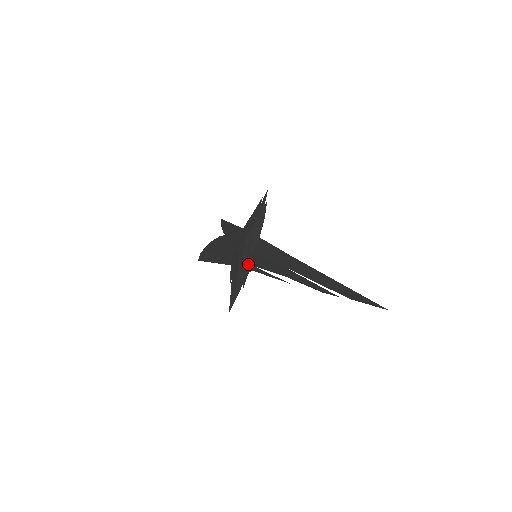
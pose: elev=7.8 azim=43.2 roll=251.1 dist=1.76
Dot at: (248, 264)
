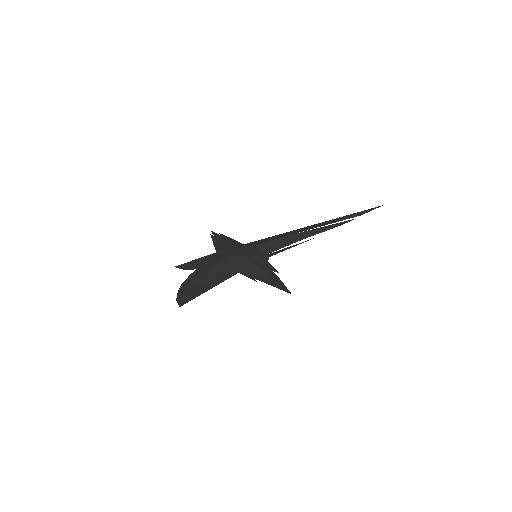
Dot at: (260, 254)
